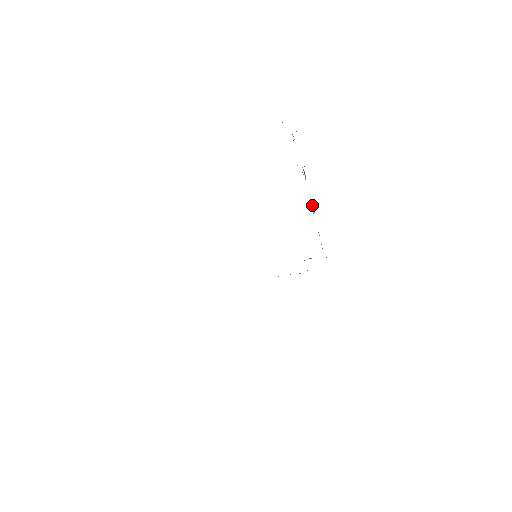
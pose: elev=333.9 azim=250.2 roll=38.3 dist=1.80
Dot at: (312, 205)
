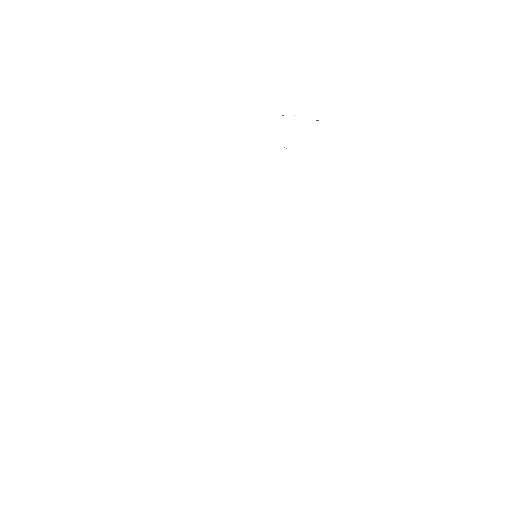
Dot at: occluded
